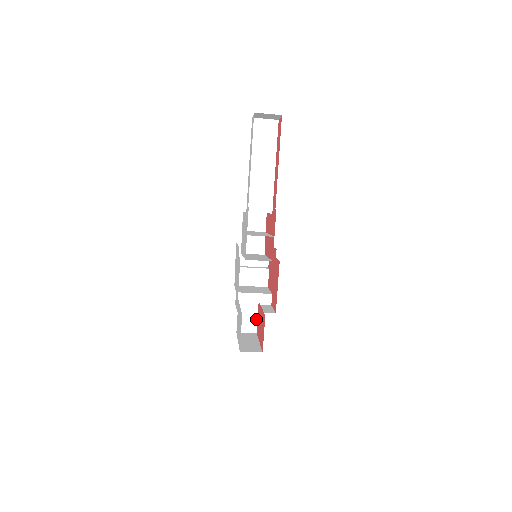
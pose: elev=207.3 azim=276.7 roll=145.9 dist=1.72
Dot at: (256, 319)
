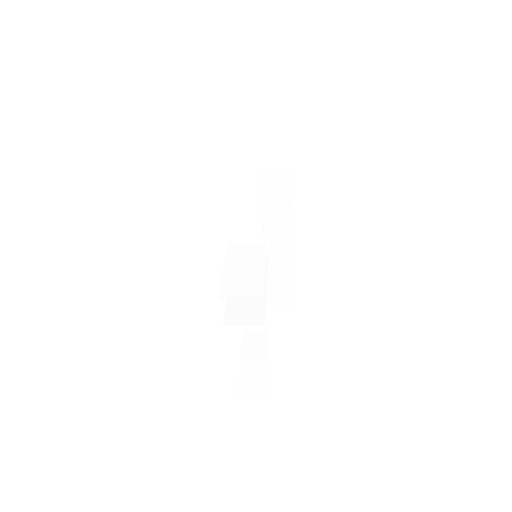
Dot at: (266, 320)
